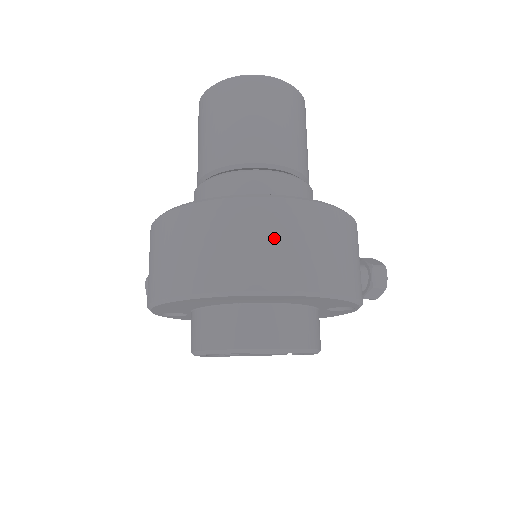
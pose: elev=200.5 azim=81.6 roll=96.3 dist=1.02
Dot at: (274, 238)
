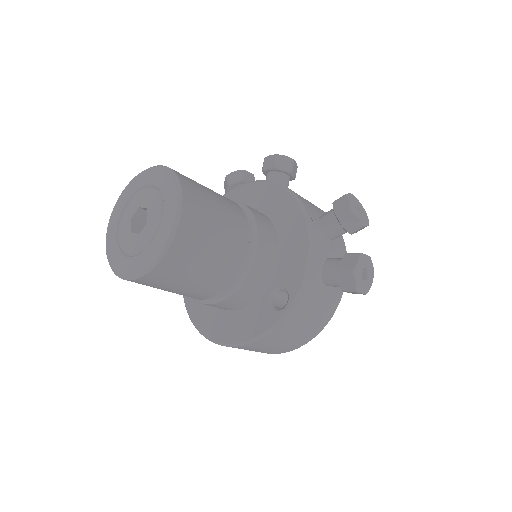
Dot at: occluded
